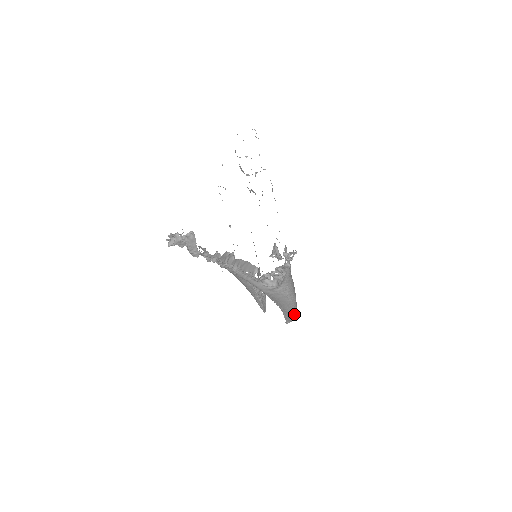
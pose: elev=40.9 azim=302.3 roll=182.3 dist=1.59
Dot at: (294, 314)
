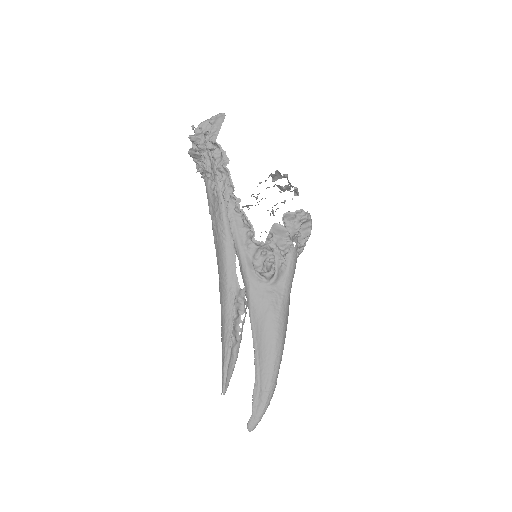
Dot at: (271, 384)
